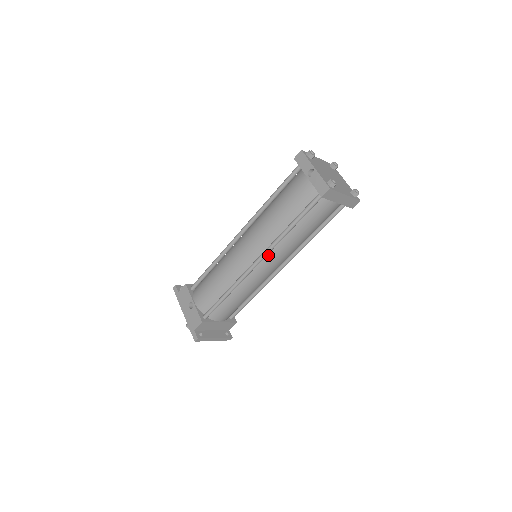
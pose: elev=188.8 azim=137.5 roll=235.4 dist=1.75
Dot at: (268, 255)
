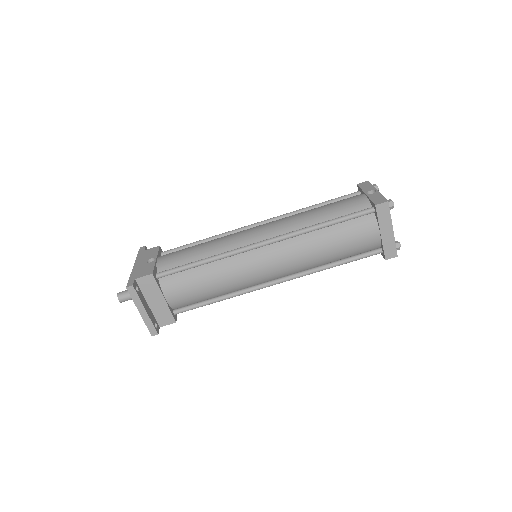
Dot at: (278, 244)
